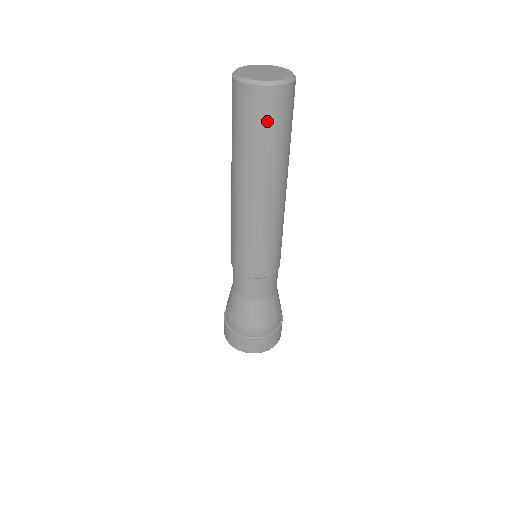
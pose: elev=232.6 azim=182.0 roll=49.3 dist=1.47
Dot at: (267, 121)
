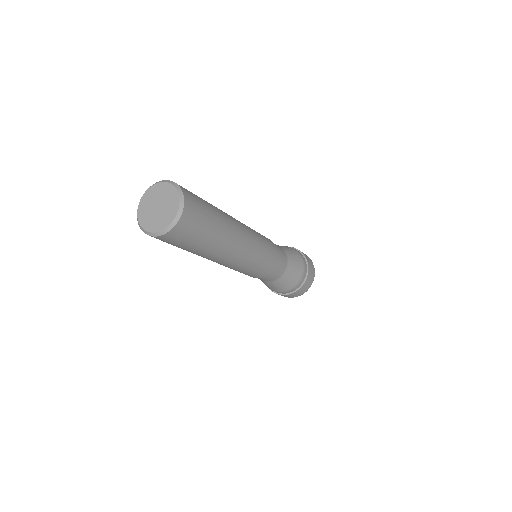
Dot at: occluded
